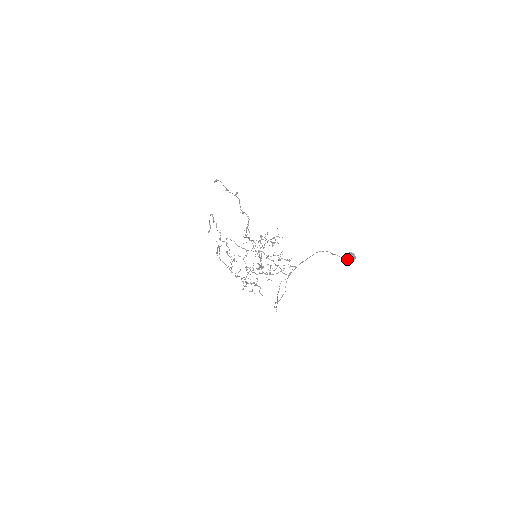
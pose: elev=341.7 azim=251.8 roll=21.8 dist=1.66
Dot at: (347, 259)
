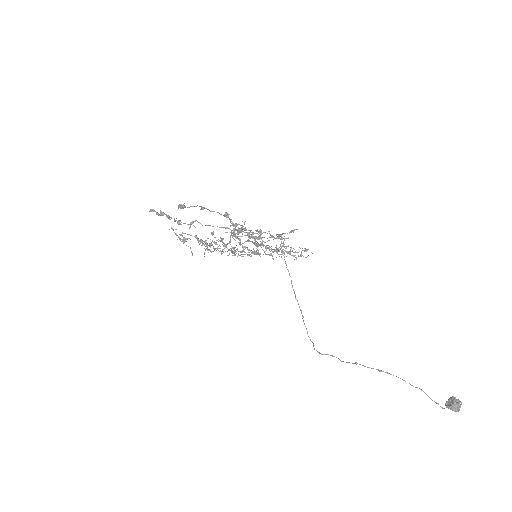
Dot at: occluded
